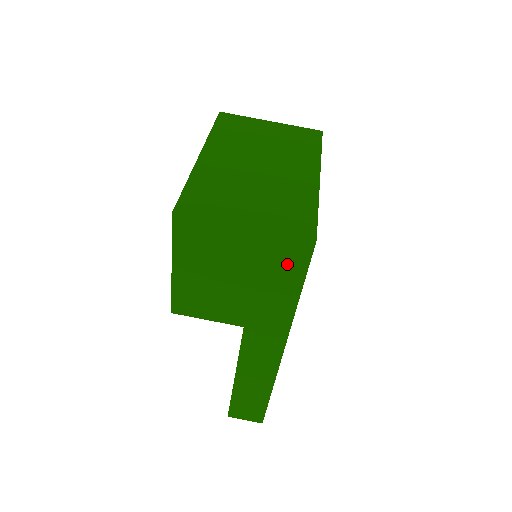
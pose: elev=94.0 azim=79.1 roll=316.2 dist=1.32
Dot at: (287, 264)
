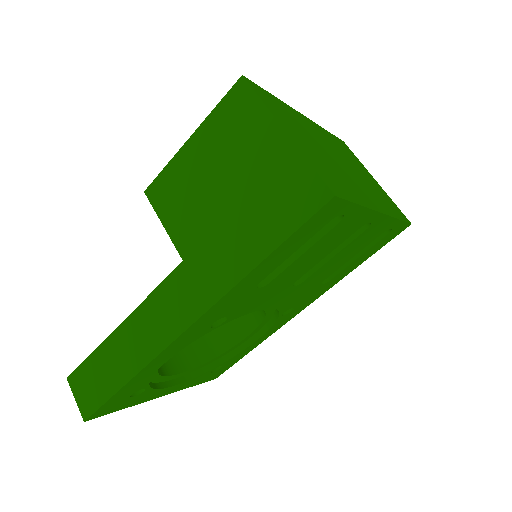
Dot at: (285, 206)
